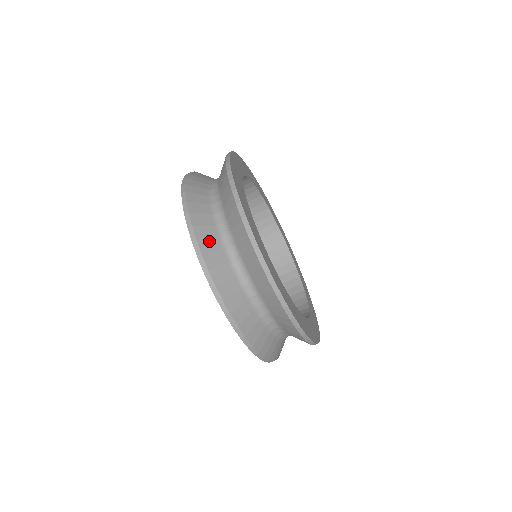
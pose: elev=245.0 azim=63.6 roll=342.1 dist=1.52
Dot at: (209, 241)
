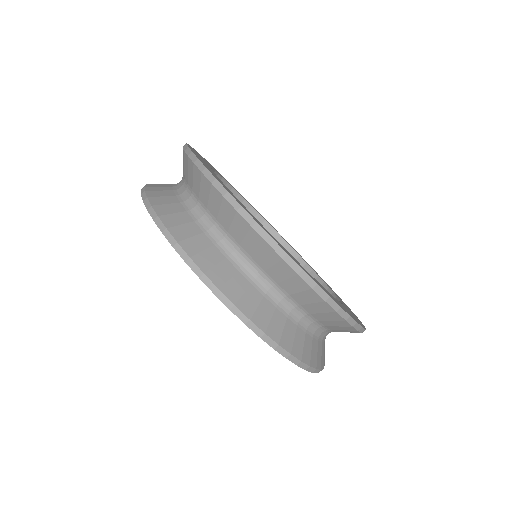
Dot at: (159, 187)
